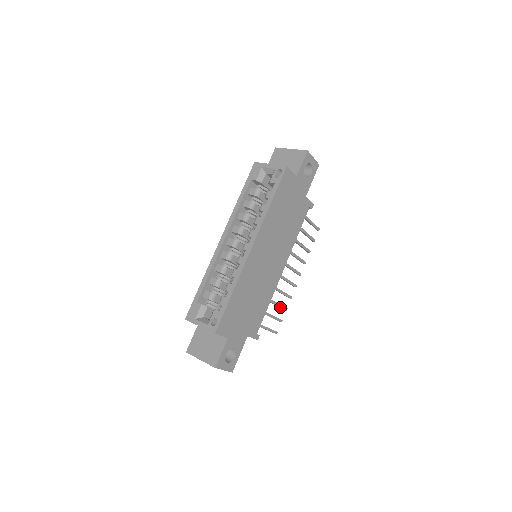
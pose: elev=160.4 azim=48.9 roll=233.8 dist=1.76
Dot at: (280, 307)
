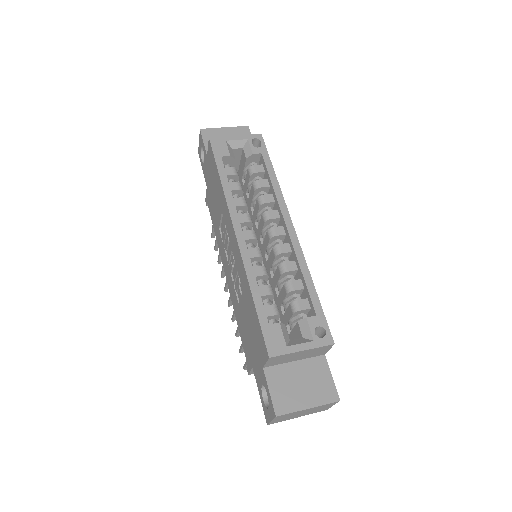
Dot at: occluded
